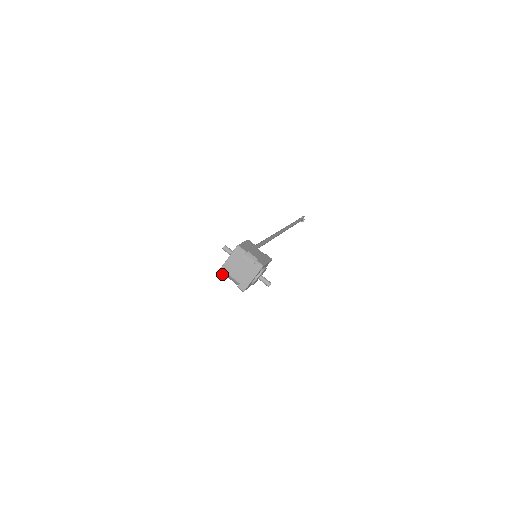
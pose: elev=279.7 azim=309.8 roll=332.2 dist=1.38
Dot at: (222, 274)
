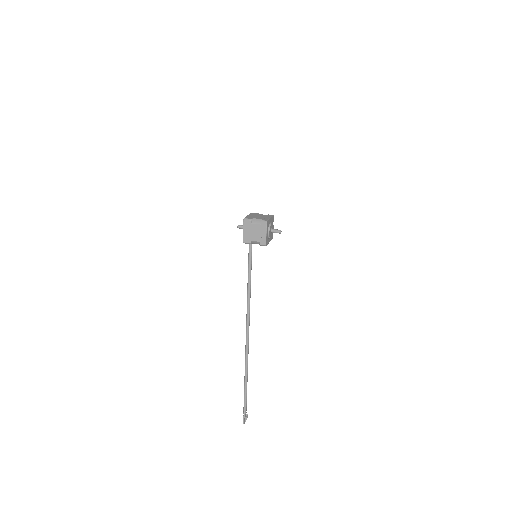
Dot at: (247, 219)
